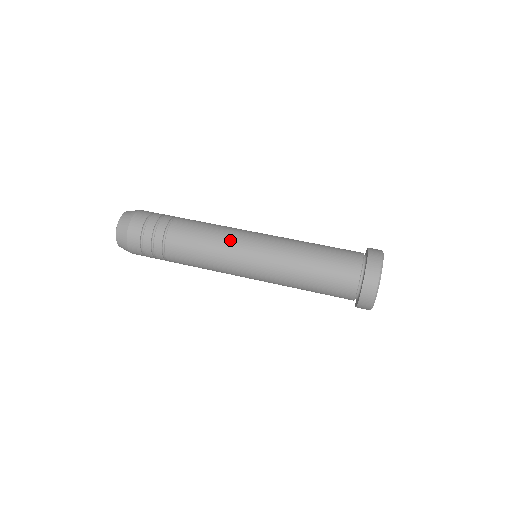
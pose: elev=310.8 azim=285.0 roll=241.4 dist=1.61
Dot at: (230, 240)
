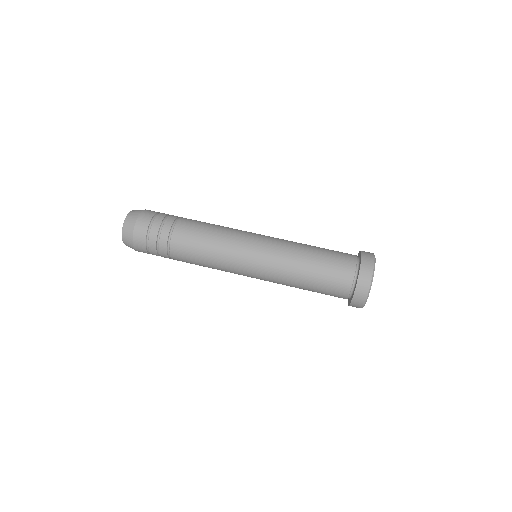
Dot at: (229, 259)
